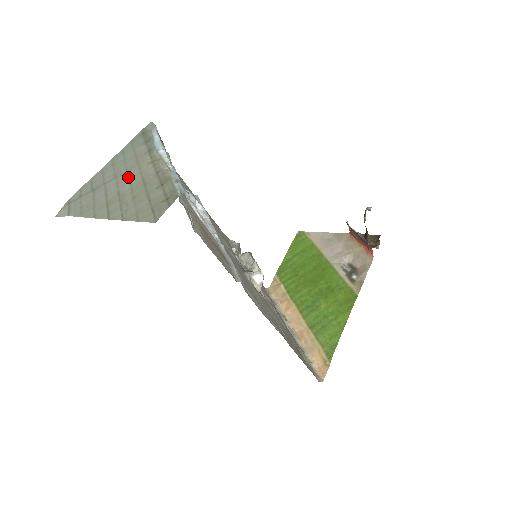
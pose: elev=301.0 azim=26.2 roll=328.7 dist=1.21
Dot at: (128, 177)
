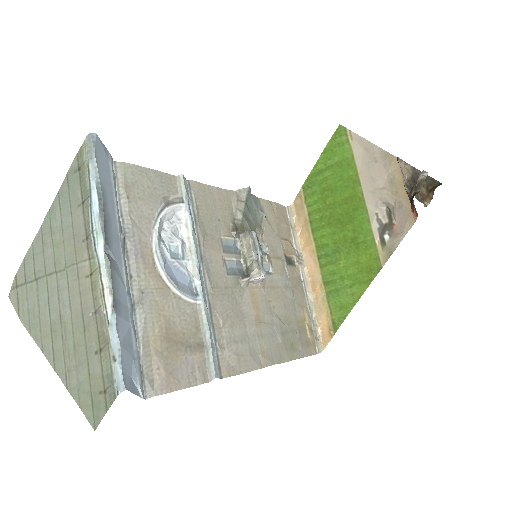
Dot at: (67, 288)
